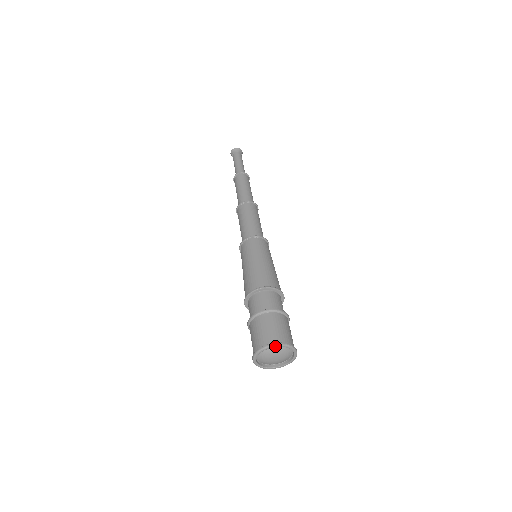
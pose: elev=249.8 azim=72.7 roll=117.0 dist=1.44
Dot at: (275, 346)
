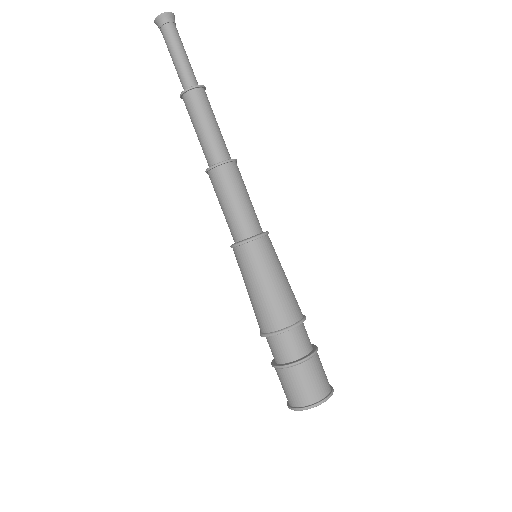
Dot at: (300, 410)
